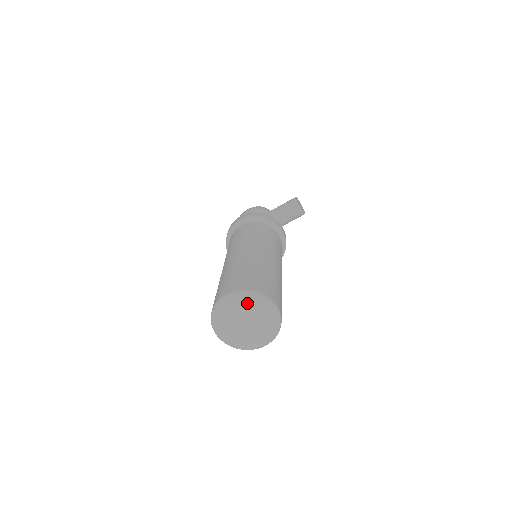
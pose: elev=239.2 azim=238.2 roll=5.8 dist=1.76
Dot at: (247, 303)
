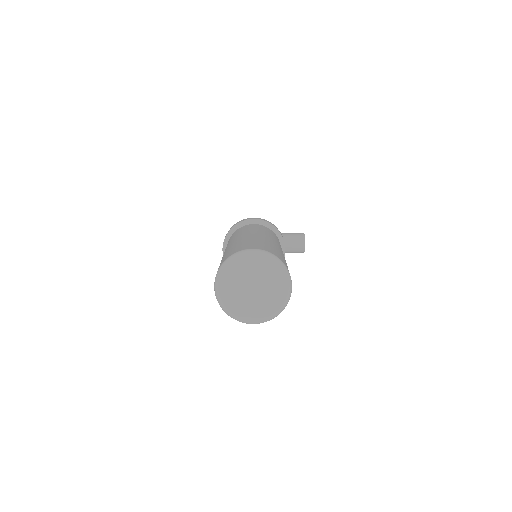
Dot at: (268, 267)
